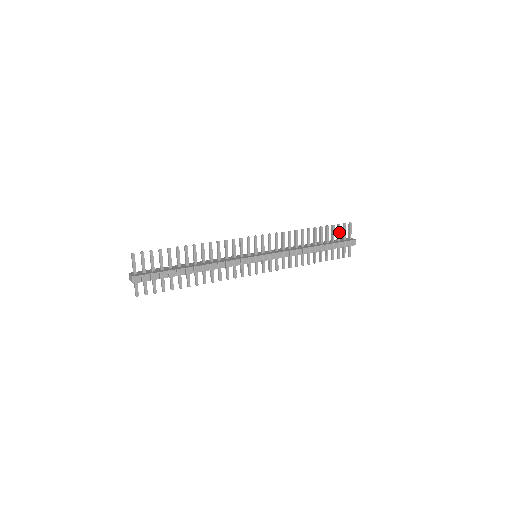
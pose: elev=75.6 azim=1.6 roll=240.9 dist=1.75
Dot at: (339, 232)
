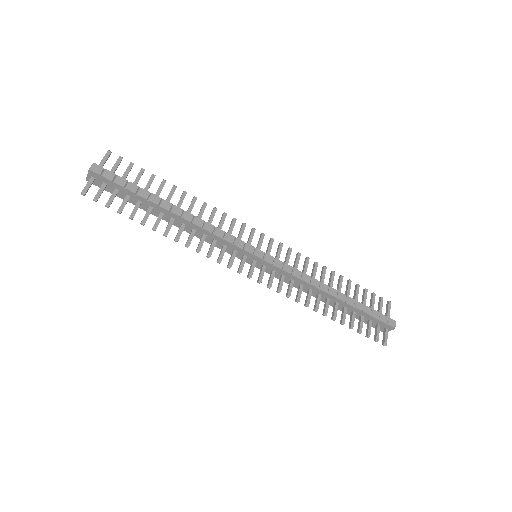
Dot at: (373, 302)
